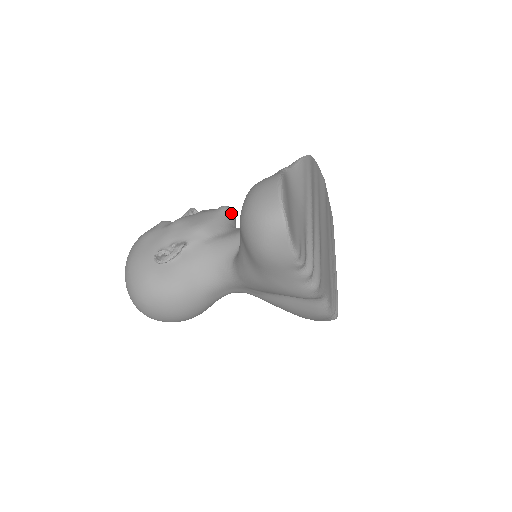
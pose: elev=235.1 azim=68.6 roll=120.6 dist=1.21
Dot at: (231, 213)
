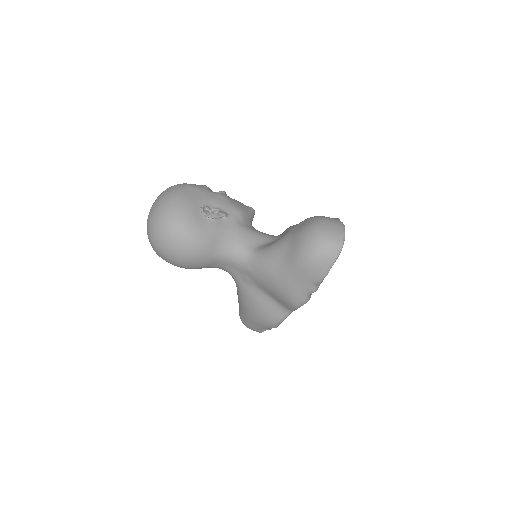
Dot at: occluded
